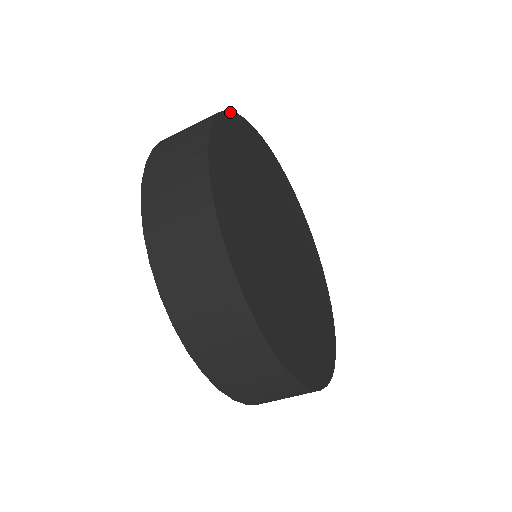
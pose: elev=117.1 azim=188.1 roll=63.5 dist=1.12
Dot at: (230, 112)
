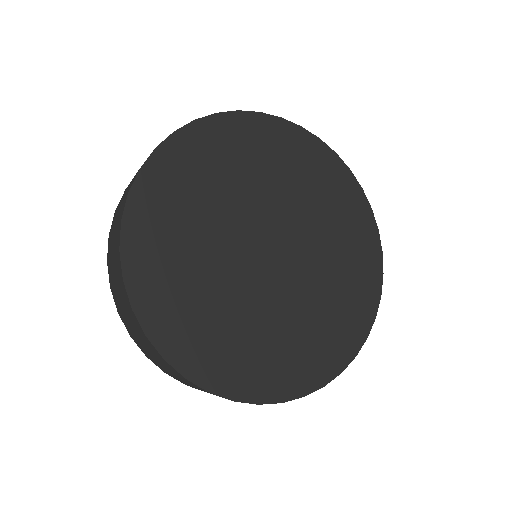
Dot at: (162, 144)
